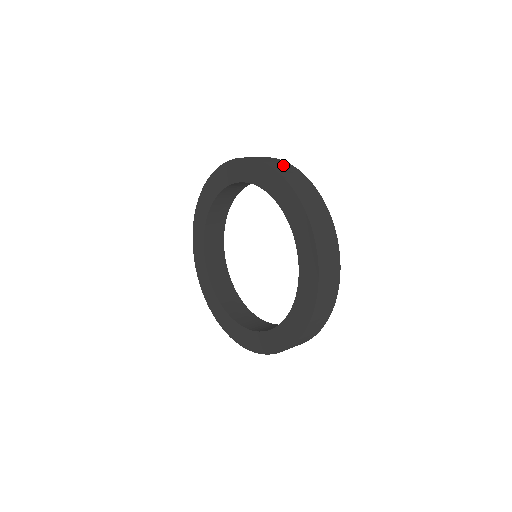
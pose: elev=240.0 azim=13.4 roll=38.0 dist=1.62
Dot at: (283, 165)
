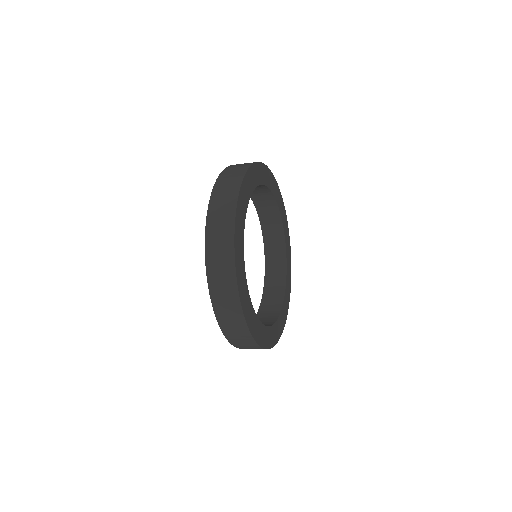
Dot at: (222, 239)
